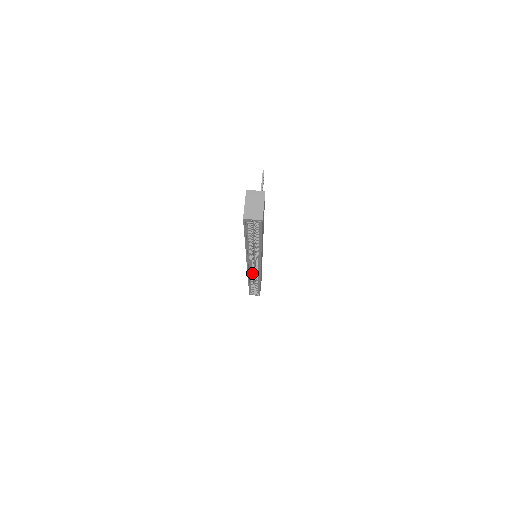
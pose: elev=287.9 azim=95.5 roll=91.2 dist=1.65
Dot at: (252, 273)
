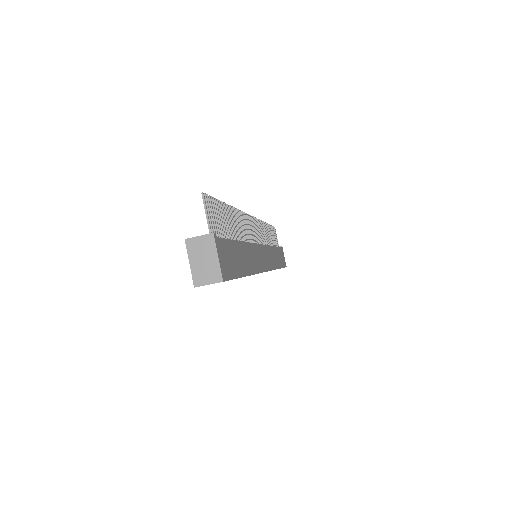
Dot at: occluded
